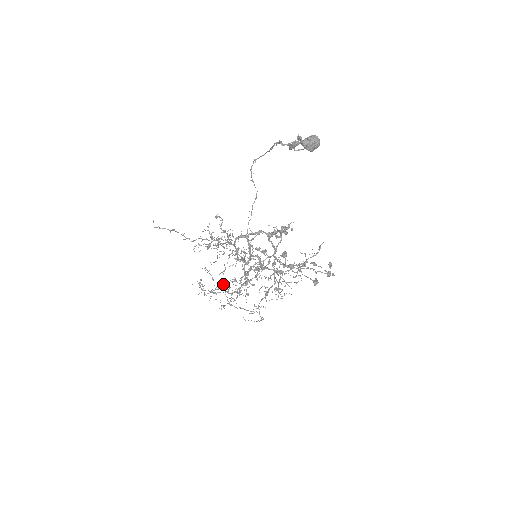
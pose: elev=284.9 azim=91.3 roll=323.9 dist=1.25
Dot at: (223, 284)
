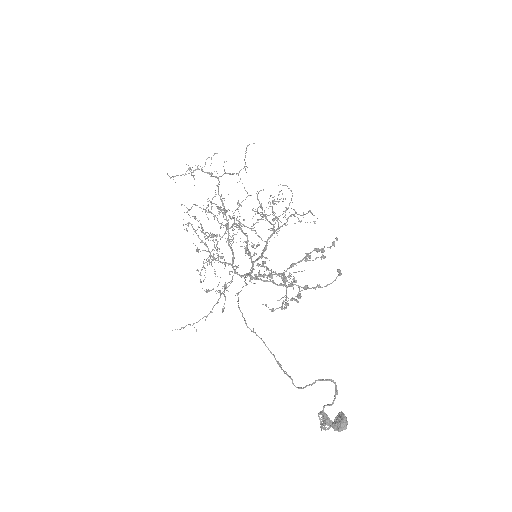
Dot at: (214, 217)
